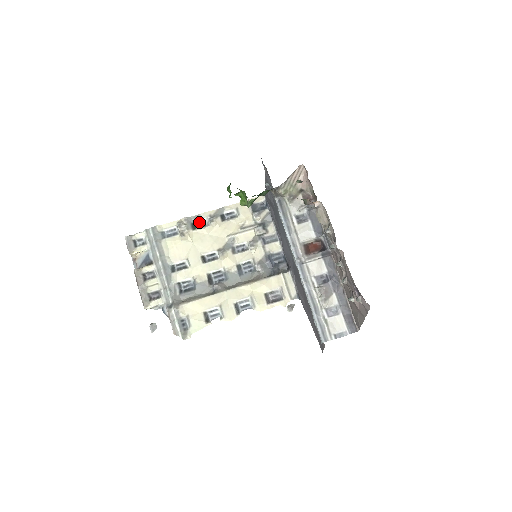
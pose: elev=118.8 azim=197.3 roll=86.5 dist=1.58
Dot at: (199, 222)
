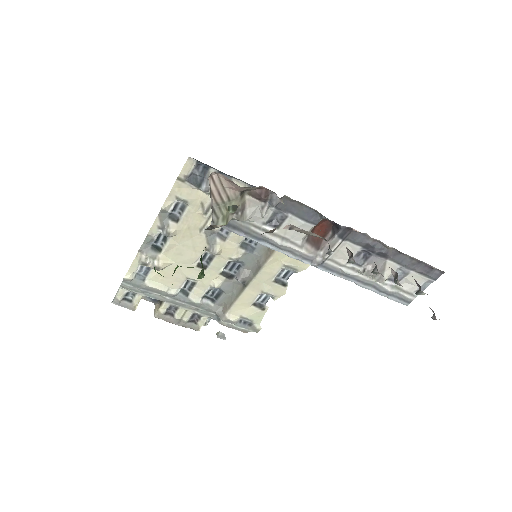
Dot at: (156, 241)
